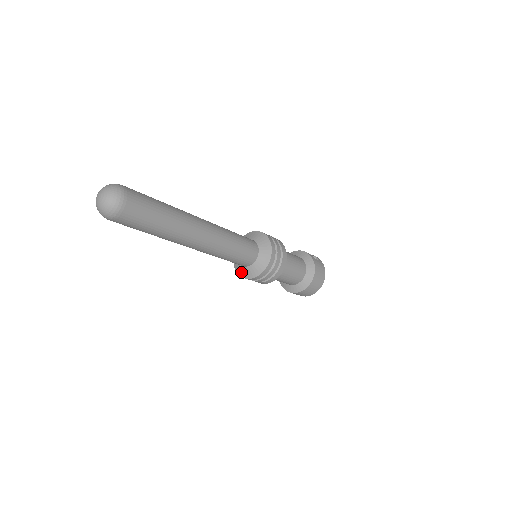
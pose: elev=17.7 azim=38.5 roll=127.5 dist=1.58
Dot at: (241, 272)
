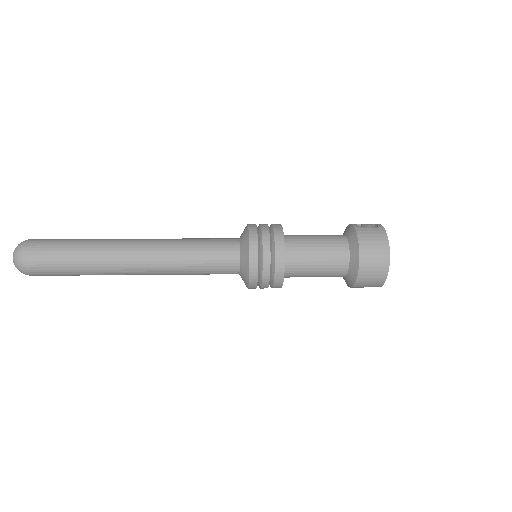
Dot at: occluded
